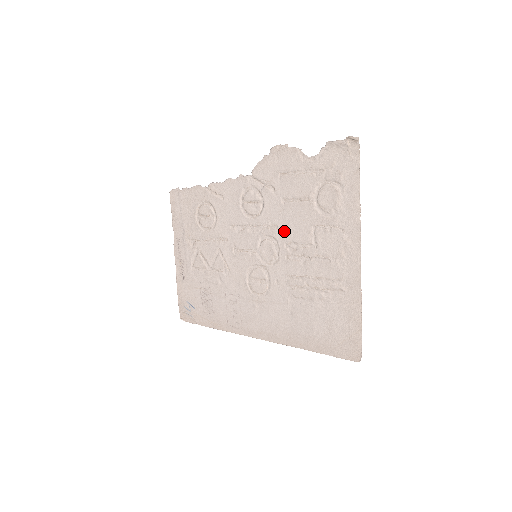
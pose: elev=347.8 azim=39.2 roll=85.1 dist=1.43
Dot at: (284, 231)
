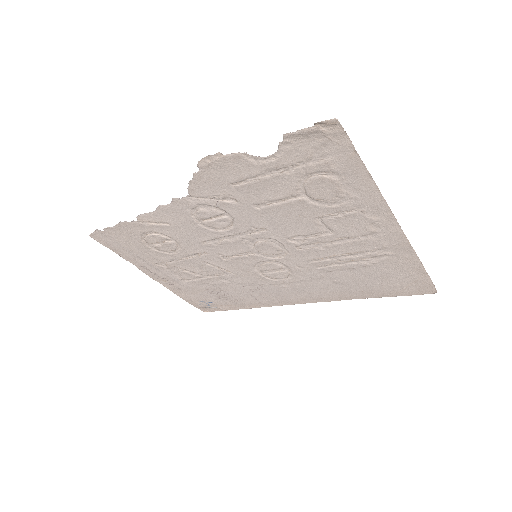
Dot at: (278, 230)
